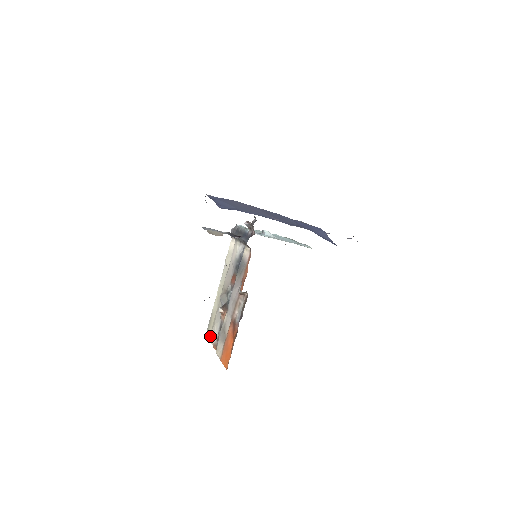
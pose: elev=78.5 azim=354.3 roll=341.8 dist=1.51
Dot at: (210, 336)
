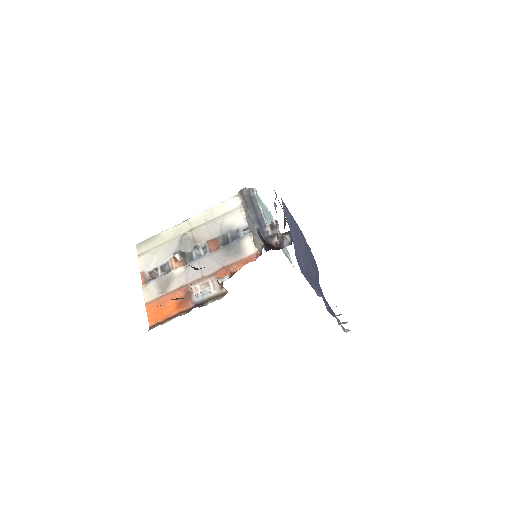
Dot at: (142, 257)
